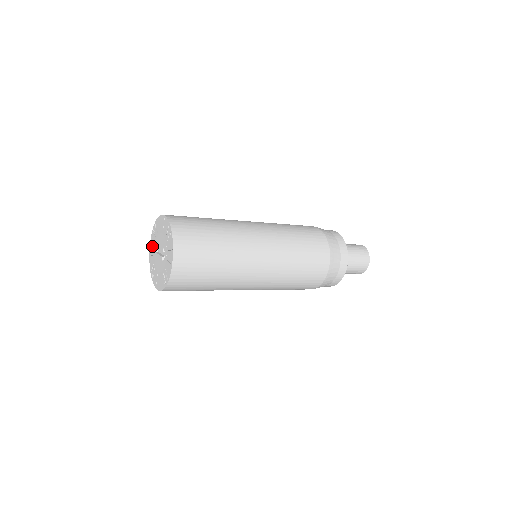
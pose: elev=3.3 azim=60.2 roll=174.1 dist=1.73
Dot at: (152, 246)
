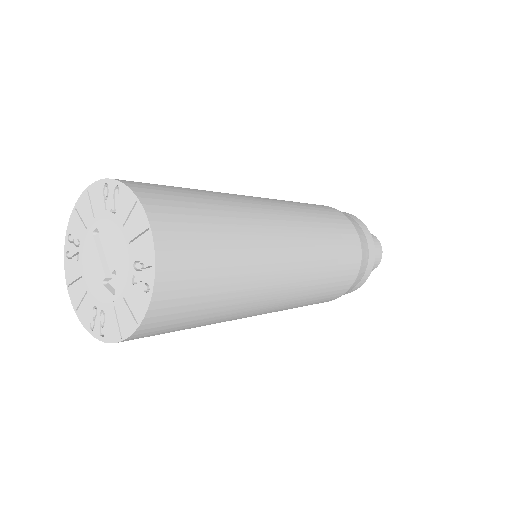
Dot at: (89, 207)
